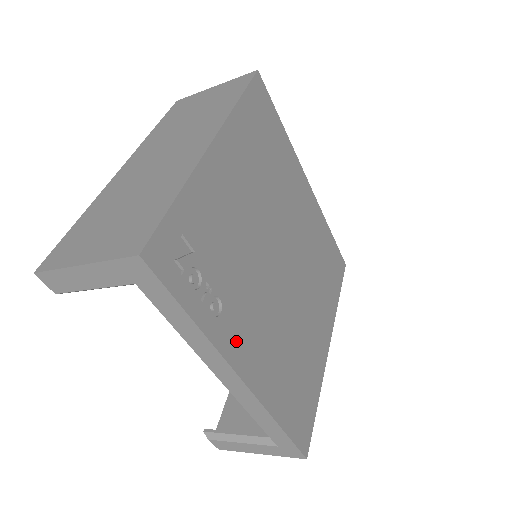
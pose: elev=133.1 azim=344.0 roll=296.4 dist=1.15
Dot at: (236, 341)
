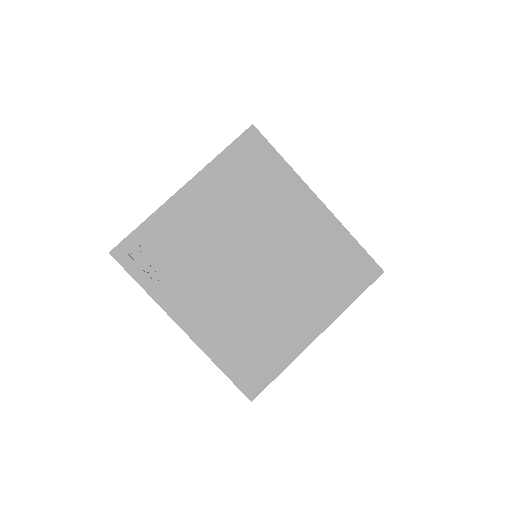
Dot at: (180, 305)
